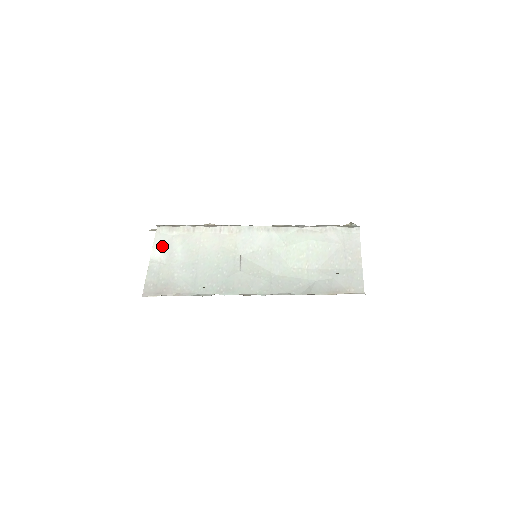
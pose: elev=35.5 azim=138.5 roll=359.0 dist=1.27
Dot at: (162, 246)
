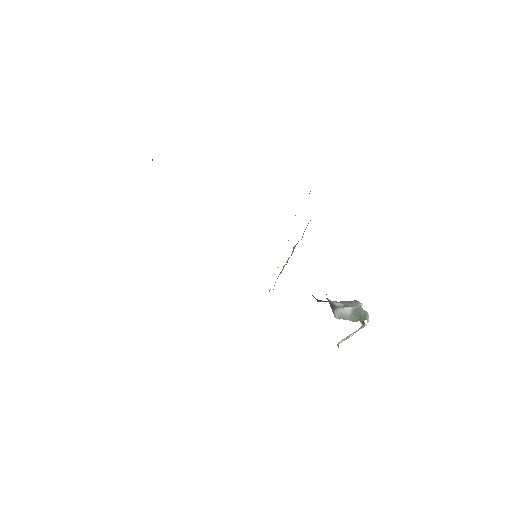
Dot at: occluded
